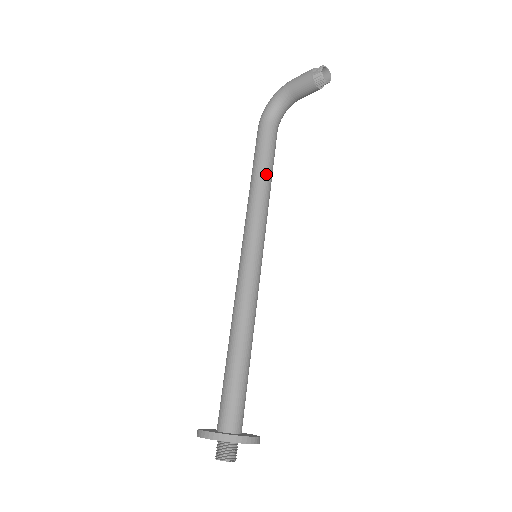
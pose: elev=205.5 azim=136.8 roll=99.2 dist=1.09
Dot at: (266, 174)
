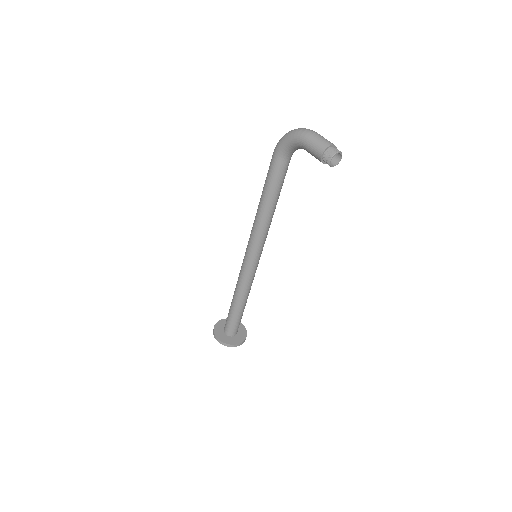
Dot at: (272, 204)
